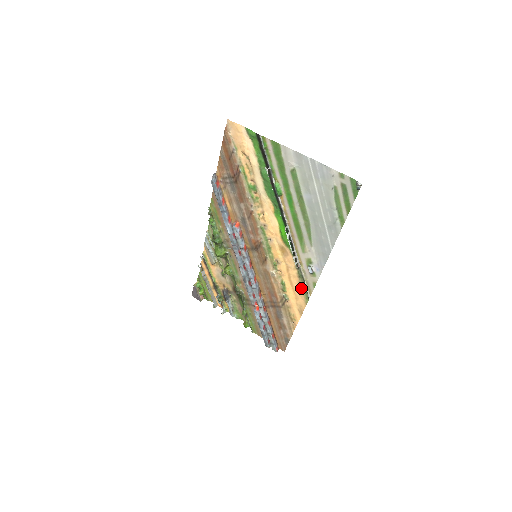
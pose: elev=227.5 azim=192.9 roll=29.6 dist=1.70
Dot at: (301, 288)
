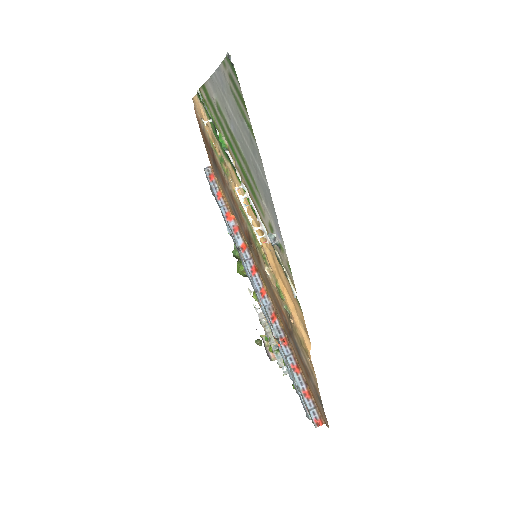
Dot at: (289, 284)
